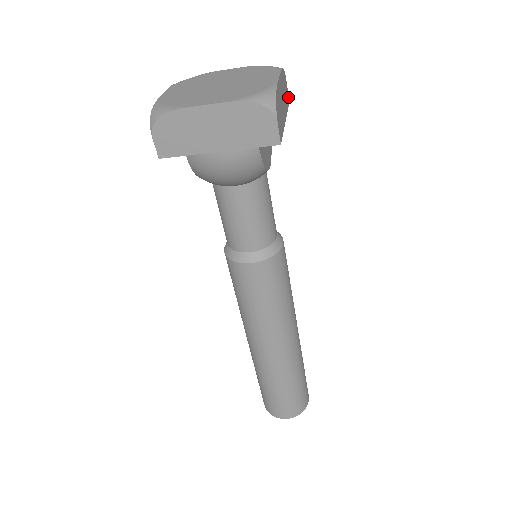
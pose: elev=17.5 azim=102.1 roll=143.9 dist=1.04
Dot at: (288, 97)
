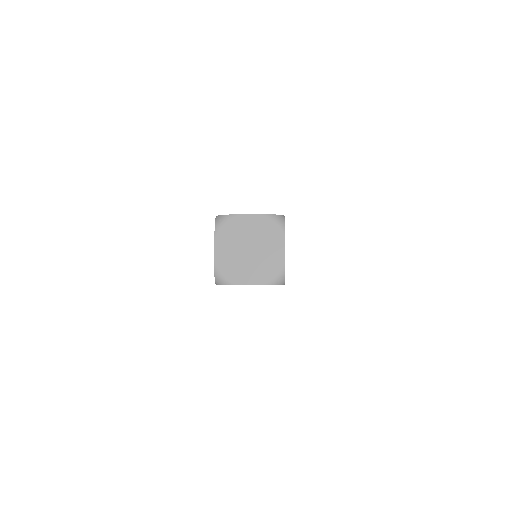
Dot at: occluded
